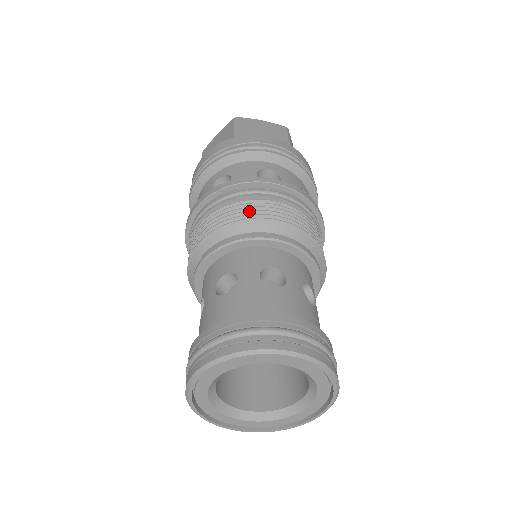
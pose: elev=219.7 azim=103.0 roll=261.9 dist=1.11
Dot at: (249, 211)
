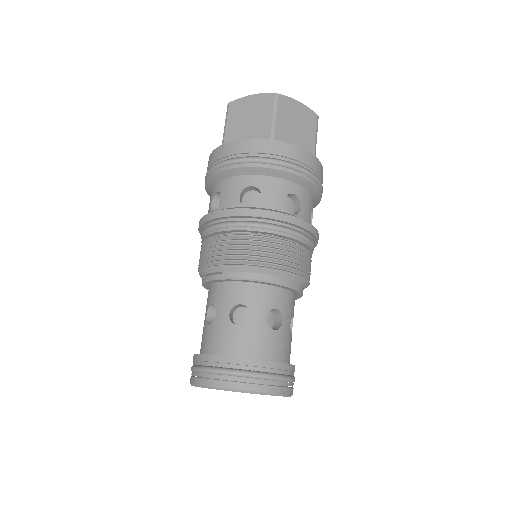
Dot at: (272, 254)
